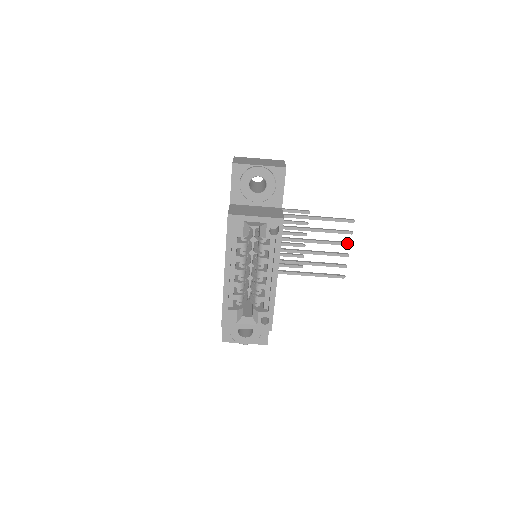
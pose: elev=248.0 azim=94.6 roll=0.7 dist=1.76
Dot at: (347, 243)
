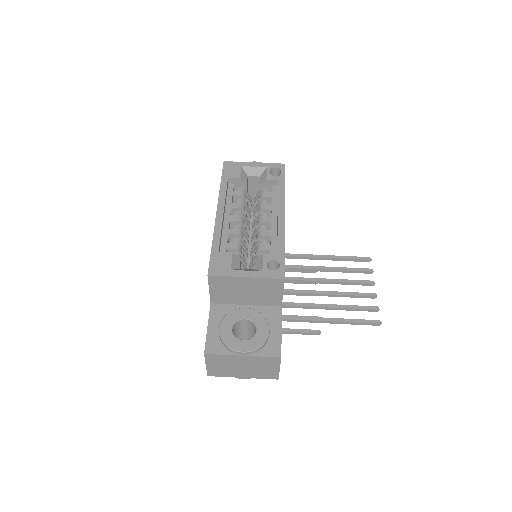
Dot at: (369, 281)
